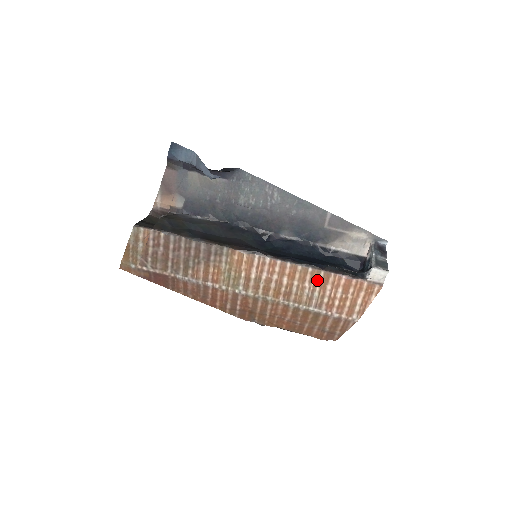
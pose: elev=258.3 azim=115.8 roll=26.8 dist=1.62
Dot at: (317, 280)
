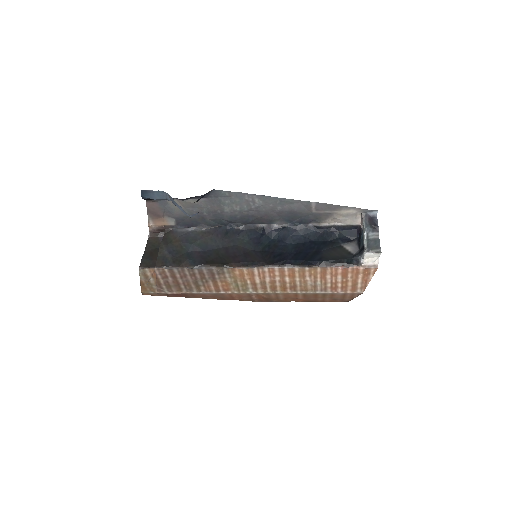
Dot at: (316, 274)
